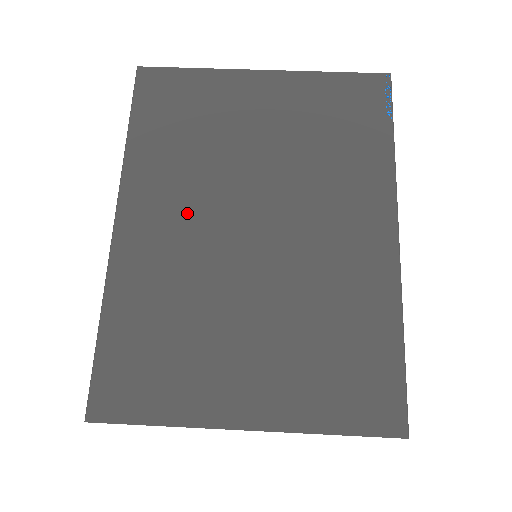
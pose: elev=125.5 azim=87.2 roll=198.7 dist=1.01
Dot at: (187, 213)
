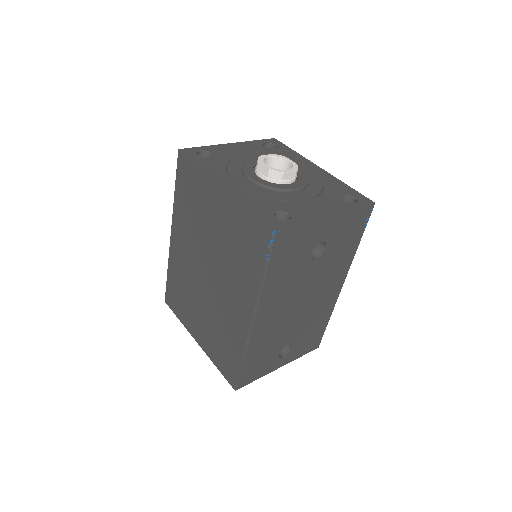
Dot at: (189, 248)
